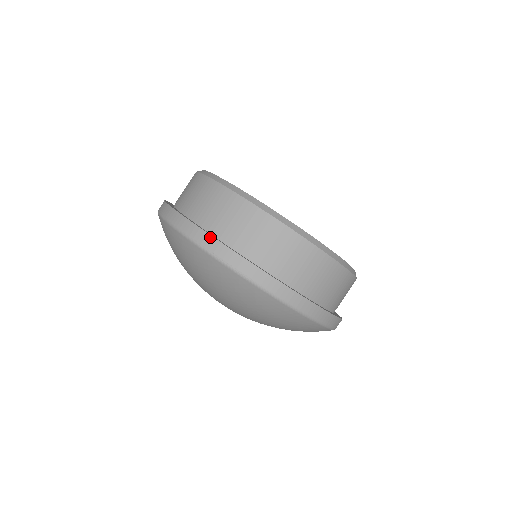
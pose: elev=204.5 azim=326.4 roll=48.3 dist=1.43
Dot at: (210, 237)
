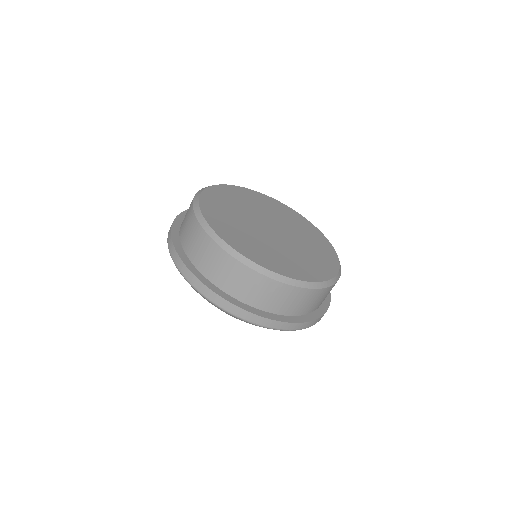
Dot at: (268, 320)
